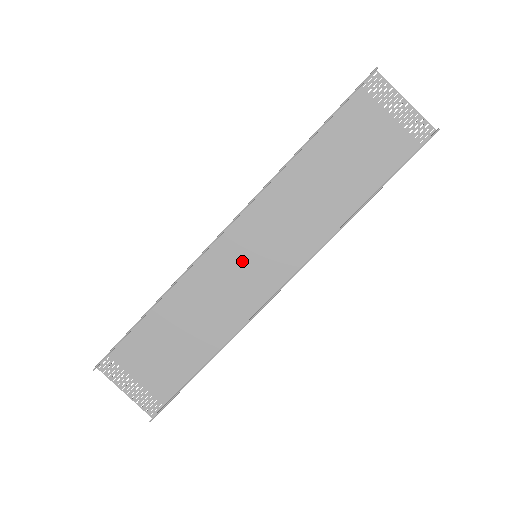
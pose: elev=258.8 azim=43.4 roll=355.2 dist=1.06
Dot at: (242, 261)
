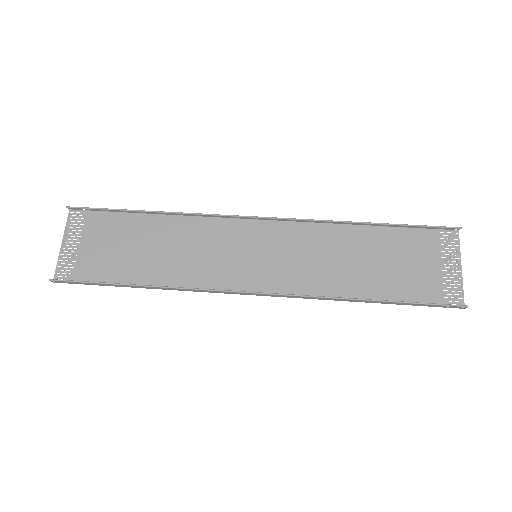
Dot at: (243, 249)
